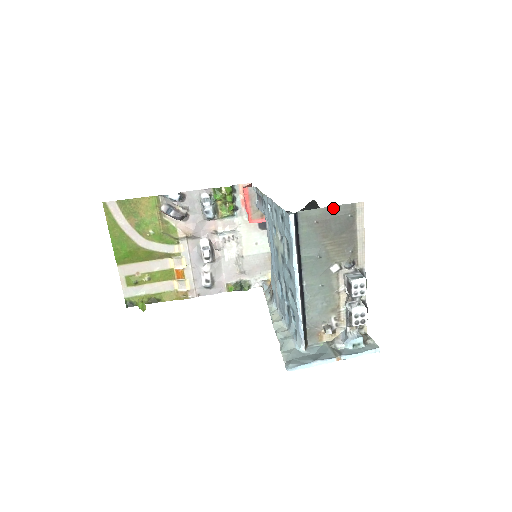
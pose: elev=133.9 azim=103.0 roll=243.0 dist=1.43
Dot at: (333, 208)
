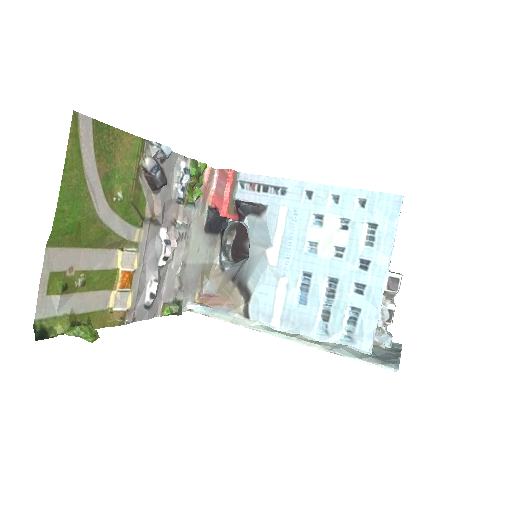
Dot at: occluded
